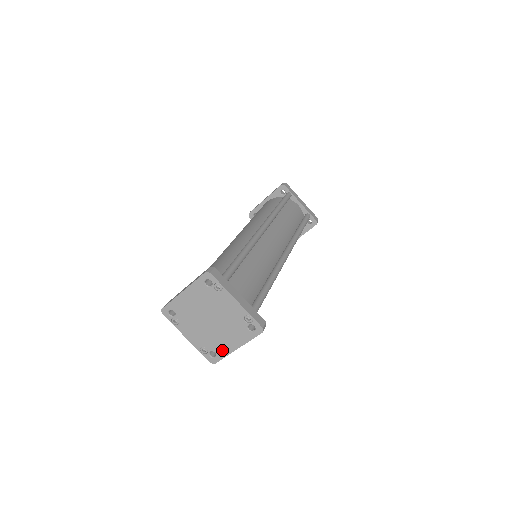
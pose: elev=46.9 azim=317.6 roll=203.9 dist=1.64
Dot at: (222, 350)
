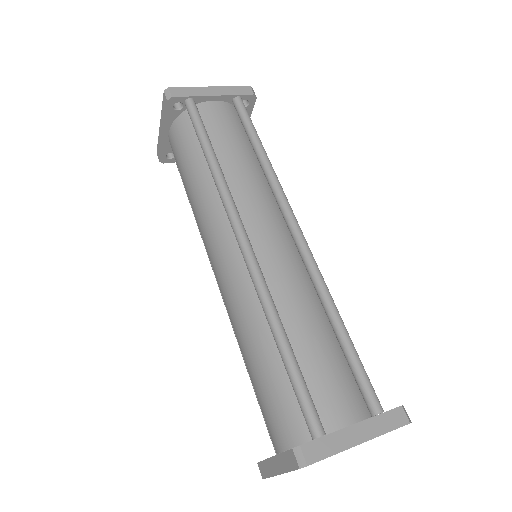
Dot at: occluded
